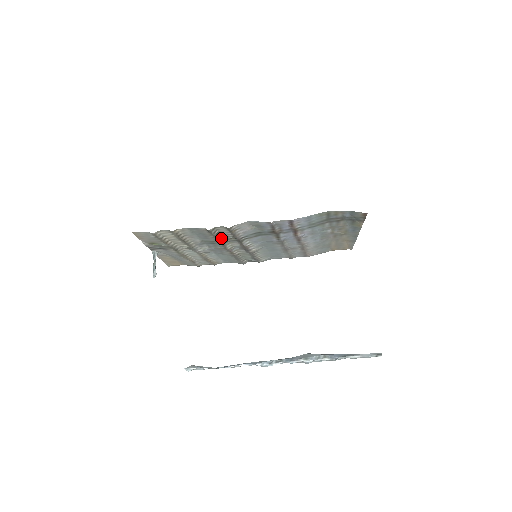
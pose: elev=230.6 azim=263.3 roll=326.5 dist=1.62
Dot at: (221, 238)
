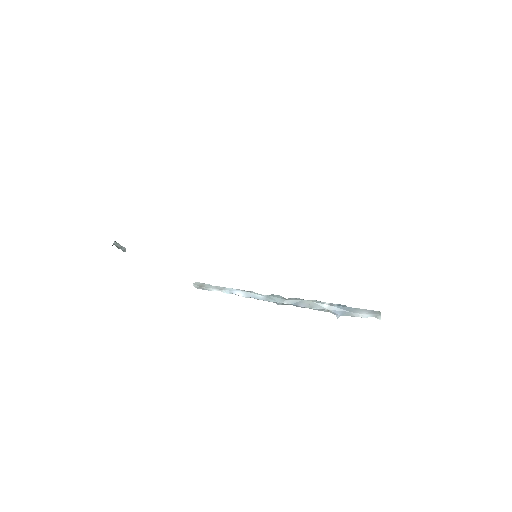
Dot at: occluded
